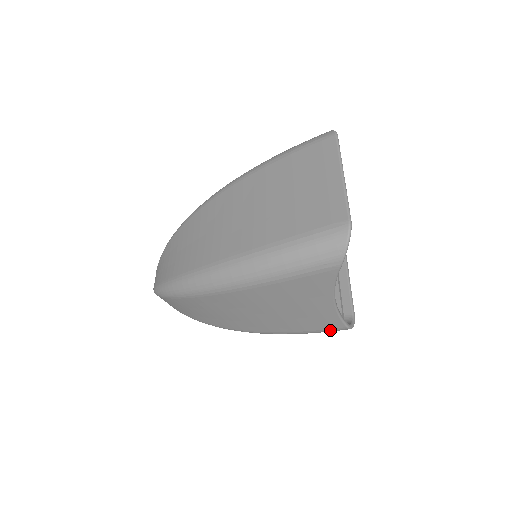
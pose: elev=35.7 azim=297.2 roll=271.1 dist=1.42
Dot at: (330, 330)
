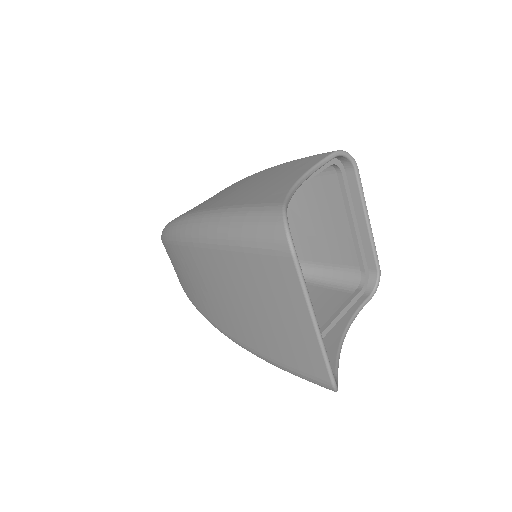
Dot at: occluded
